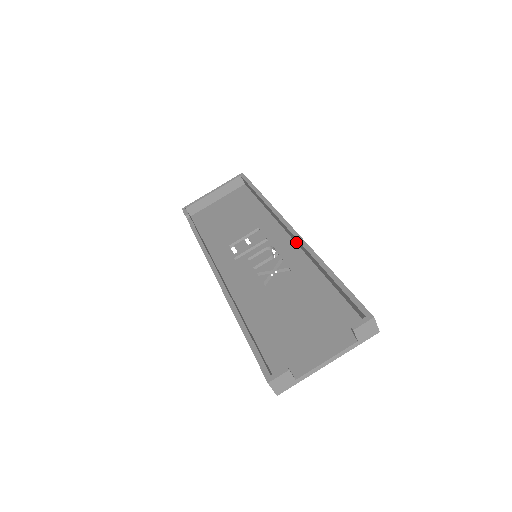
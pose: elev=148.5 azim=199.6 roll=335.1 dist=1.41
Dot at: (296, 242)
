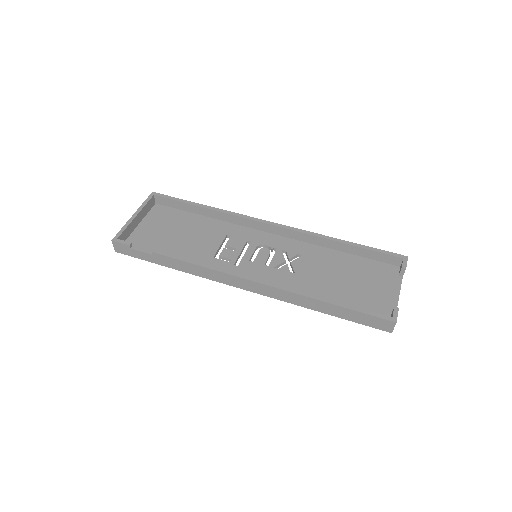
Dot at: (283, 235)
